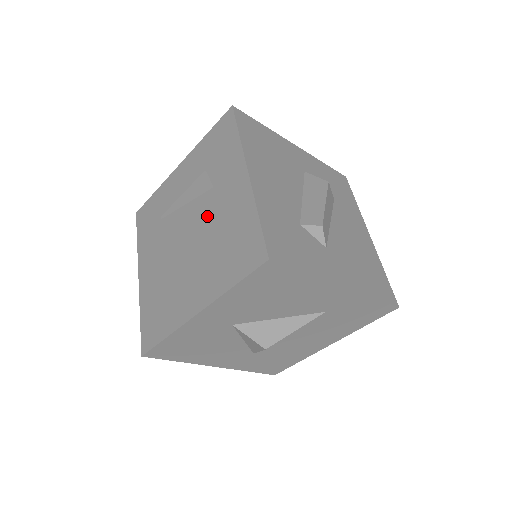
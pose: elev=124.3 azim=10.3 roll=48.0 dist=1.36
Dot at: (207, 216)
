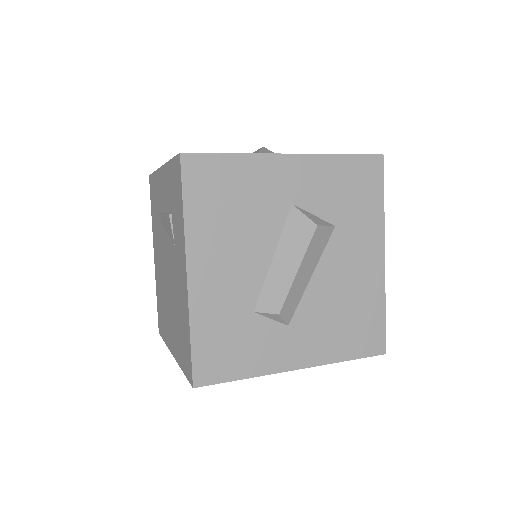
Dot at: (173, 272)
